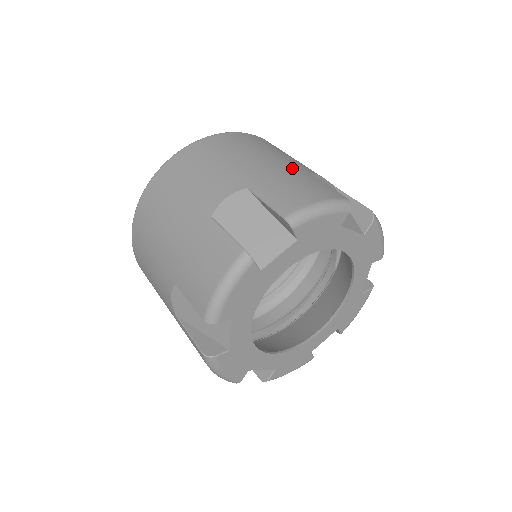
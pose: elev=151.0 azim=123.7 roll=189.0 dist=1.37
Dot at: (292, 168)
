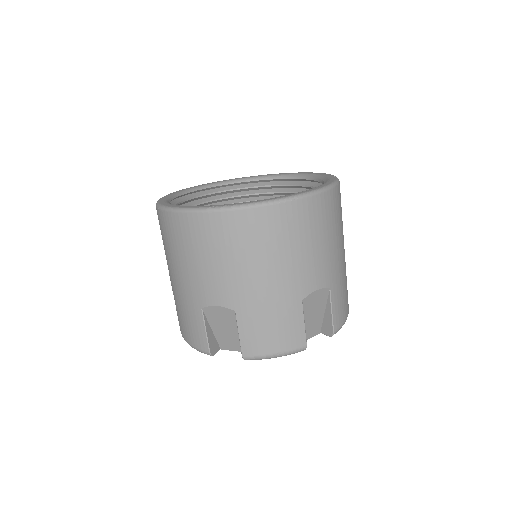
Dot at: (288, 296)
